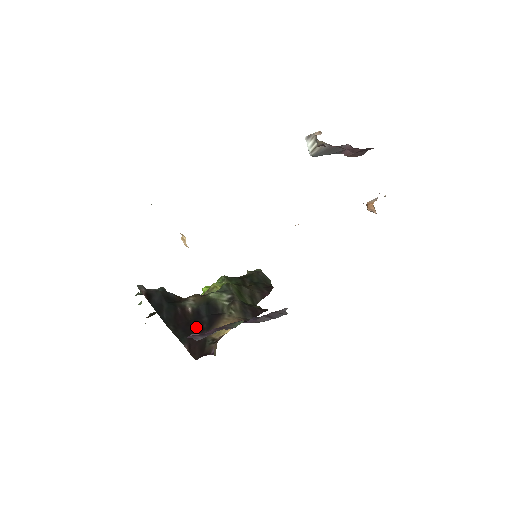
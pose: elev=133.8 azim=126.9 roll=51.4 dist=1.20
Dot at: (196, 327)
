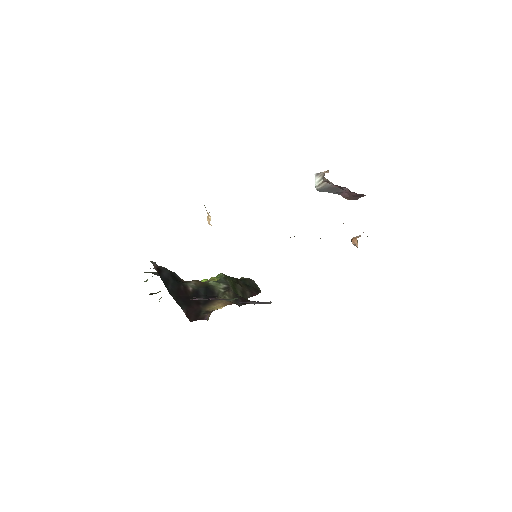
Dot at: (194, 301)
